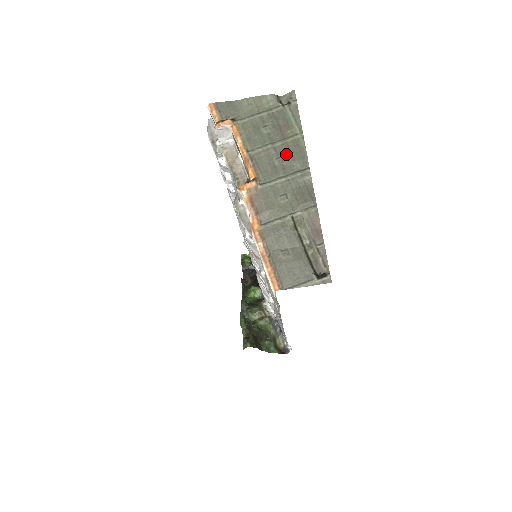
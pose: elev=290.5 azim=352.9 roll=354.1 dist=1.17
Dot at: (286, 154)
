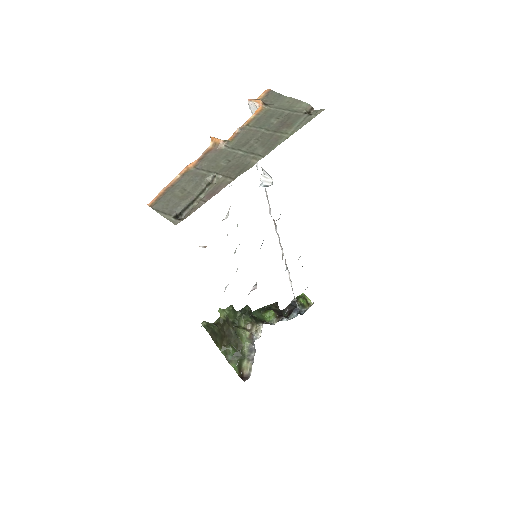
Dot at: (264, 140)
